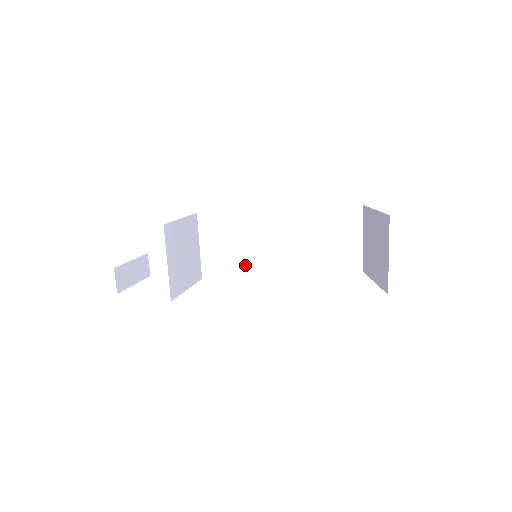
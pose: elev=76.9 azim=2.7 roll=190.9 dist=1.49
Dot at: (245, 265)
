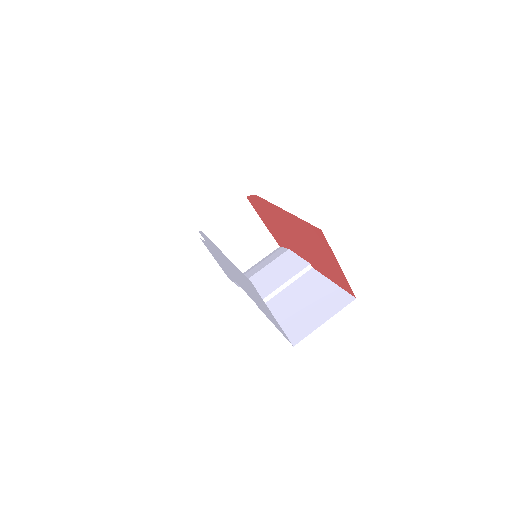
Dot at: (253, 280)
